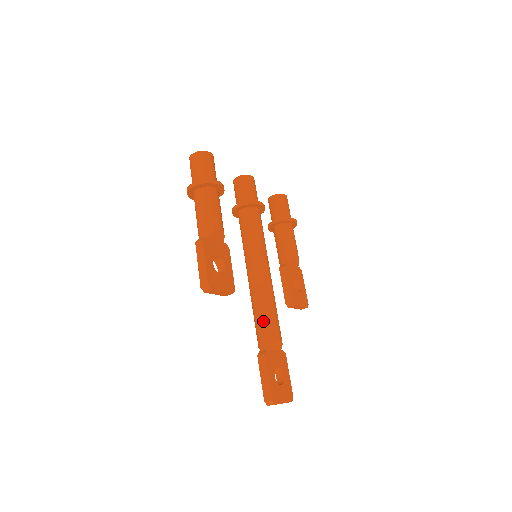
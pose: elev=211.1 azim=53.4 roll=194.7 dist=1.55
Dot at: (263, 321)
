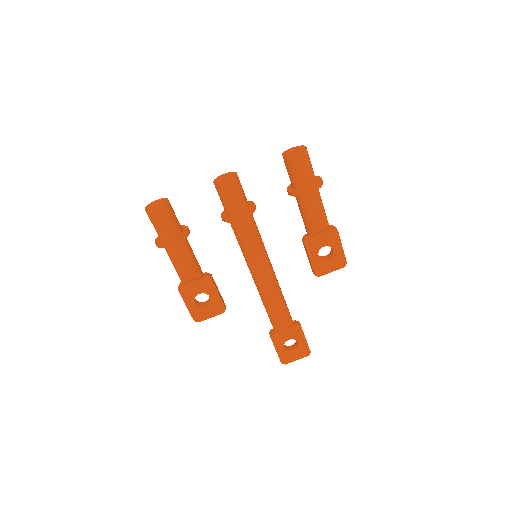
Dot at: occluded
